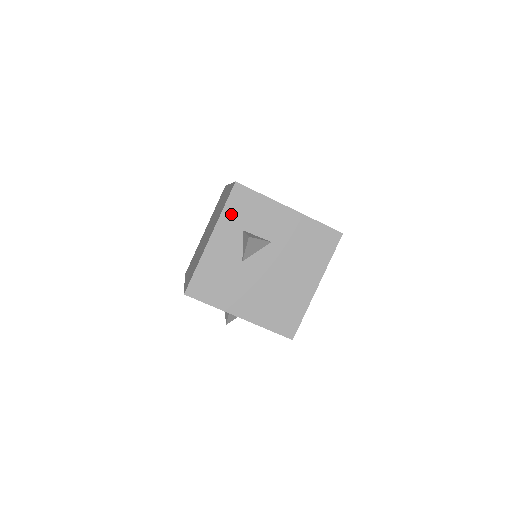
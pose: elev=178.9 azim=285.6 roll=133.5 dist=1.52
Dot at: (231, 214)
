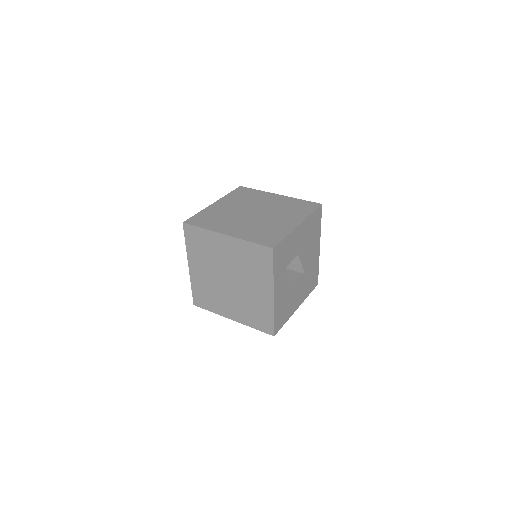
Dot at: (278, 268)
